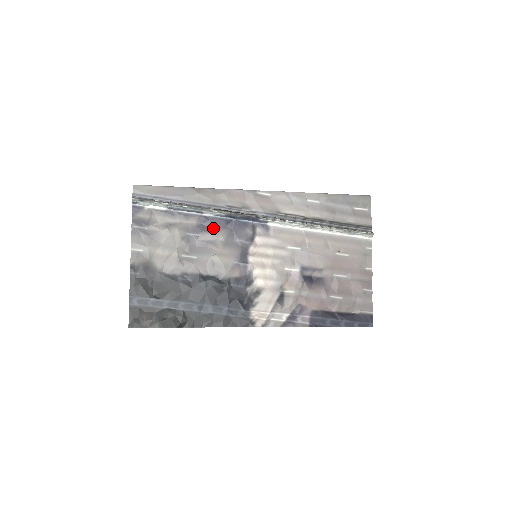
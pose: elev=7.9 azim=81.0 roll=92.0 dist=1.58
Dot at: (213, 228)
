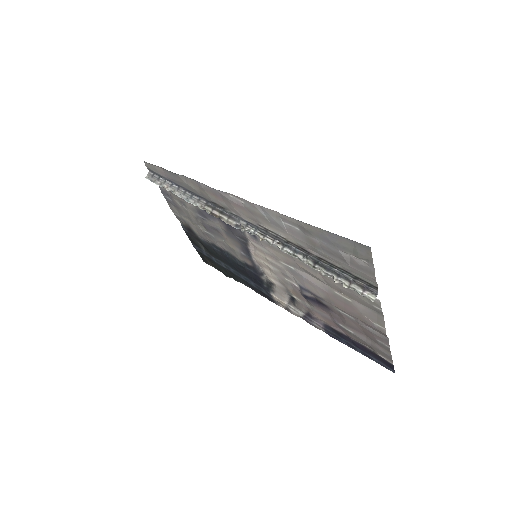
Dot at: (213, 217)
